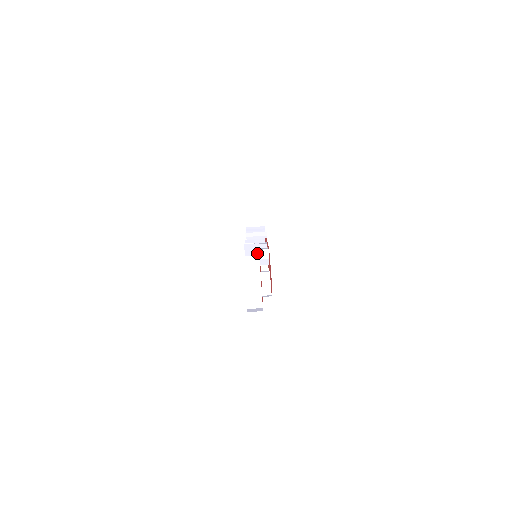
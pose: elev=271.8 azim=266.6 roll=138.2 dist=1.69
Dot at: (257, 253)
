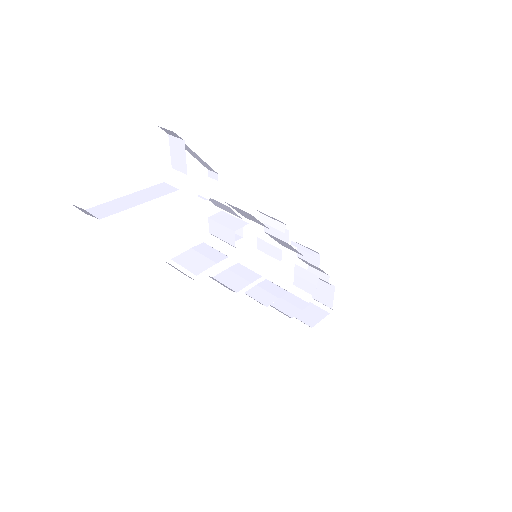
Dot at: (185, 168)
